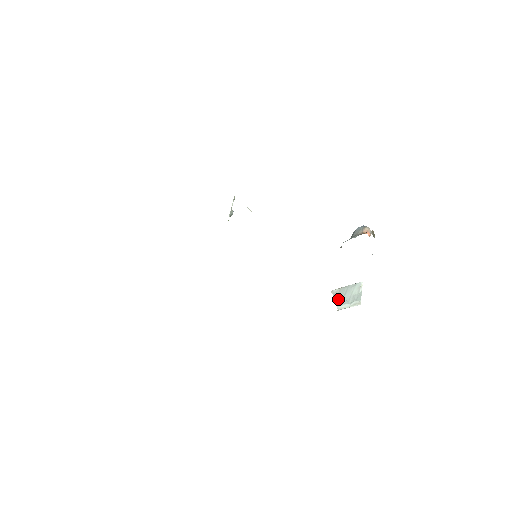
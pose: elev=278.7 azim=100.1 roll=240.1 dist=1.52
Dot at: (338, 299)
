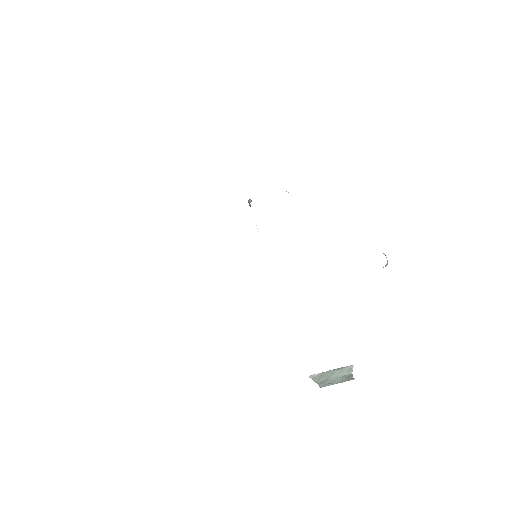
Dot at: (320, 381)
